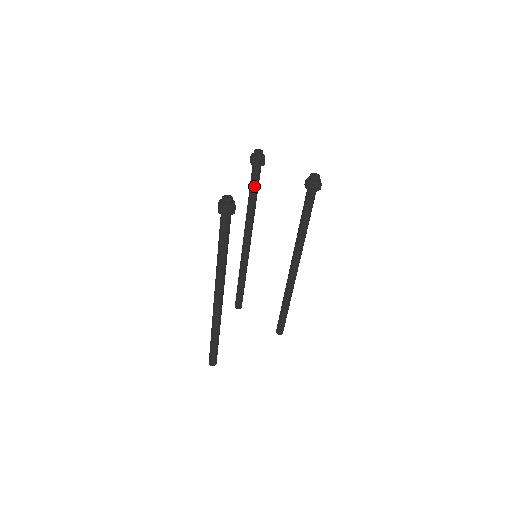
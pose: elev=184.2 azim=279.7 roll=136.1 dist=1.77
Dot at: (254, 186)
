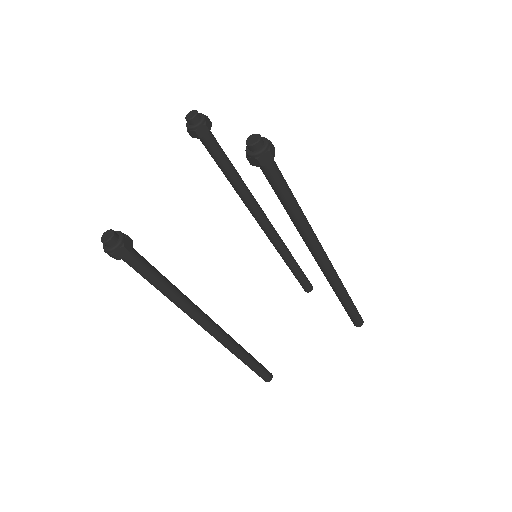
Dot at: (218, 161)
